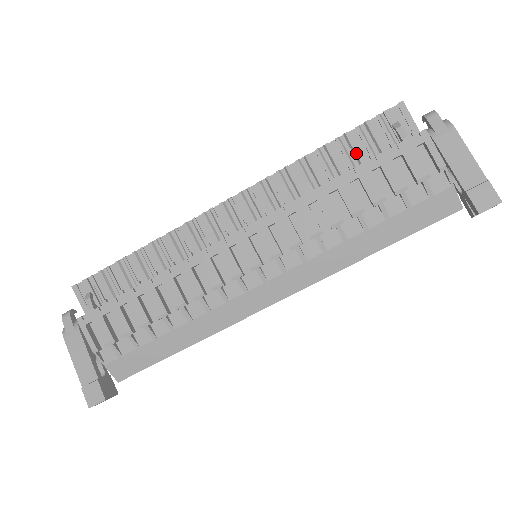
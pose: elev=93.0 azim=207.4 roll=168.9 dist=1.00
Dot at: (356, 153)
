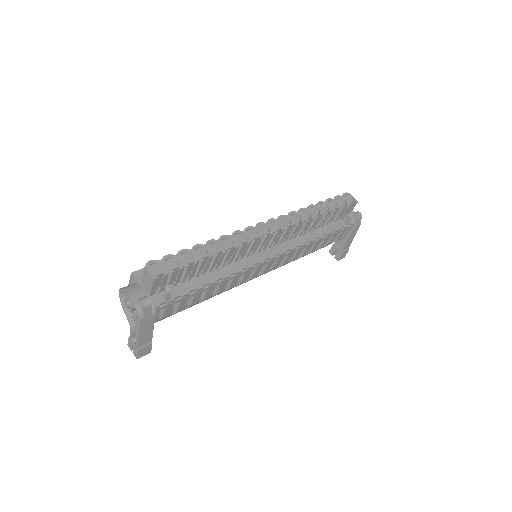
Dot at: (329, 220)
